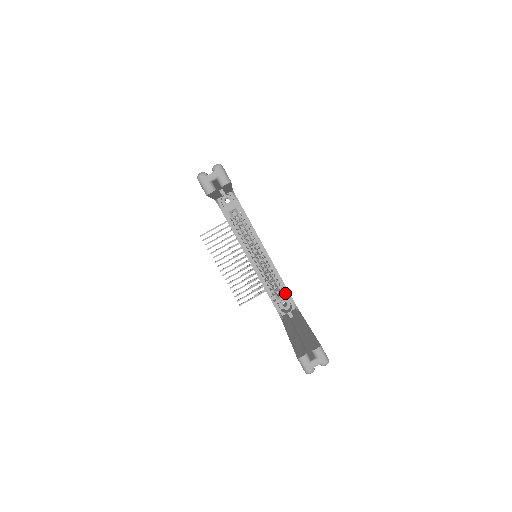
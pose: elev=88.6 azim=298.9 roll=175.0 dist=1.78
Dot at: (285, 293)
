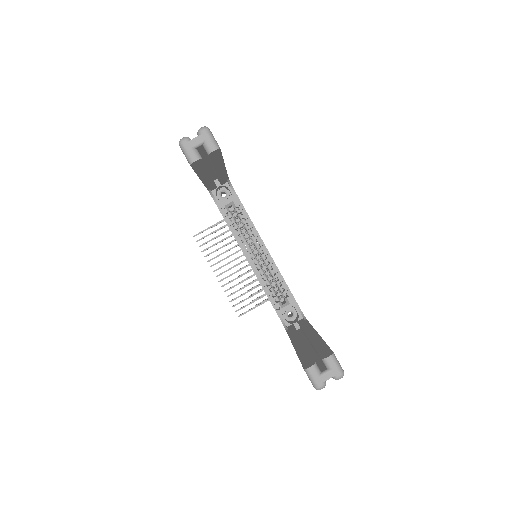
Dot at: (290, 300)
